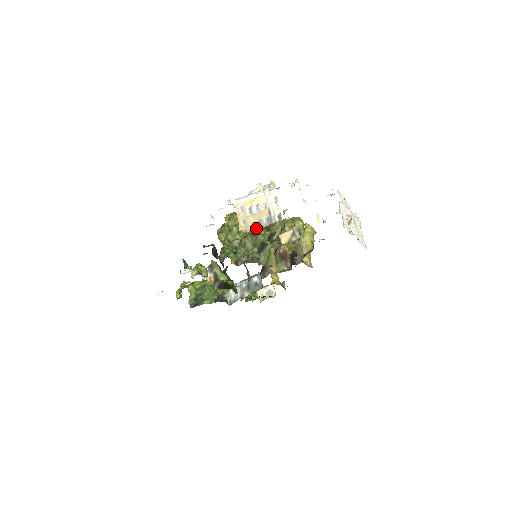
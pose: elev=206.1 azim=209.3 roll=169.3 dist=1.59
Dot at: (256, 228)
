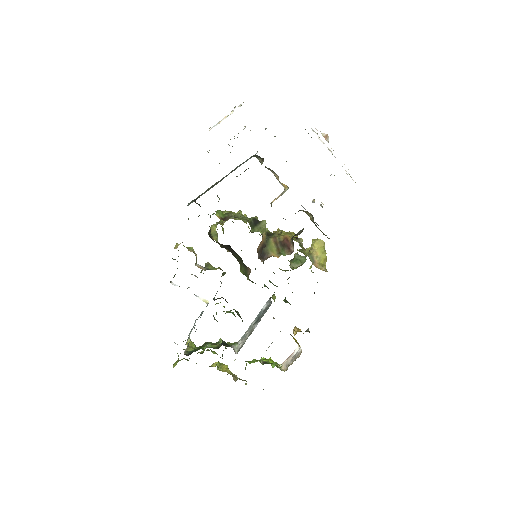
Dot at: occluded
